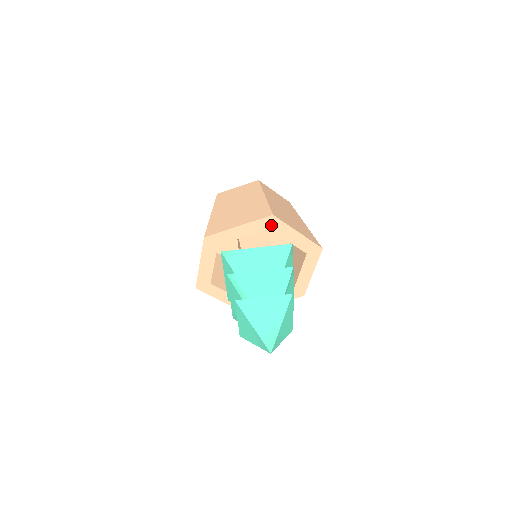
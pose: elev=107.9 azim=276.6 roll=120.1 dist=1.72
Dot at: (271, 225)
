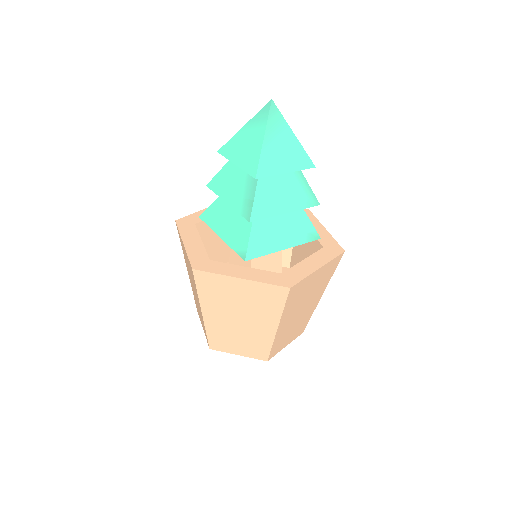
Dot at: occluded
